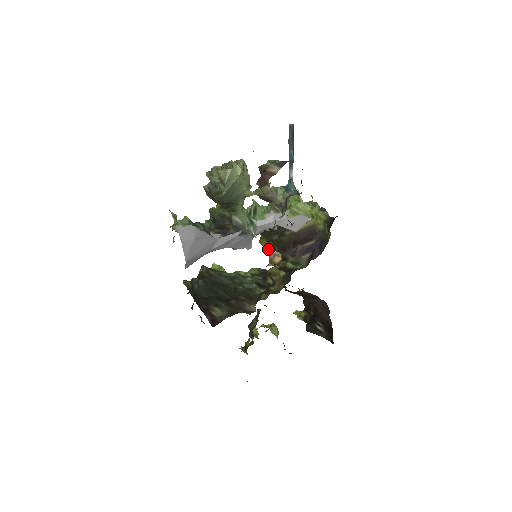
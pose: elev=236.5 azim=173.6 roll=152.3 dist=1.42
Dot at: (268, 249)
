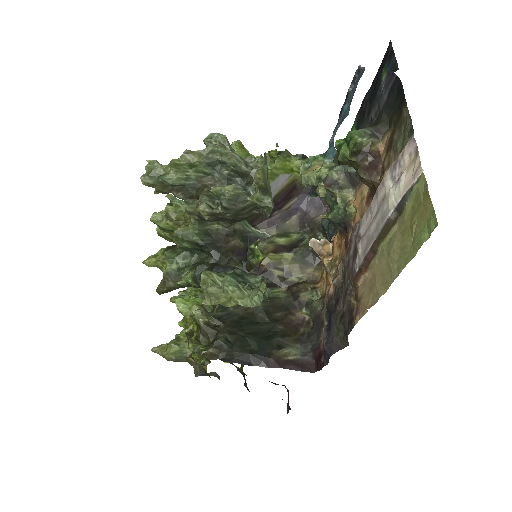
Dot at: occluded
